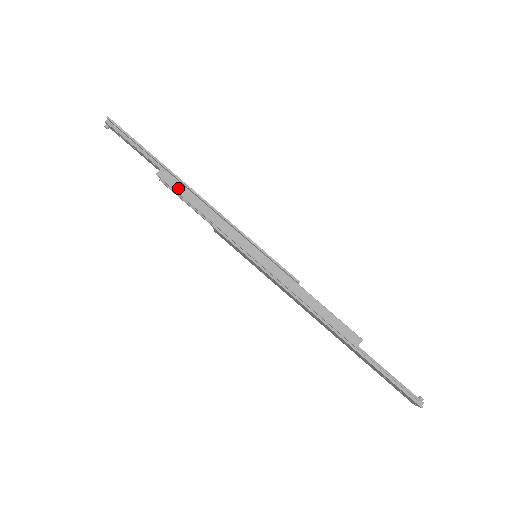
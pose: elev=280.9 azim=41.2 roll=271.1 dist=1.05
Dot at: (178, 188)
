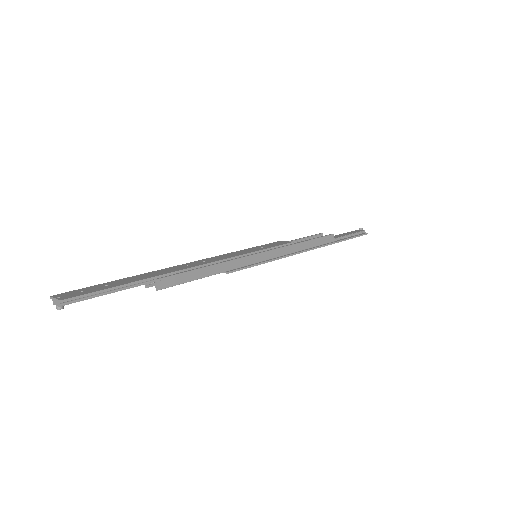
Dot at: (183, 279)
